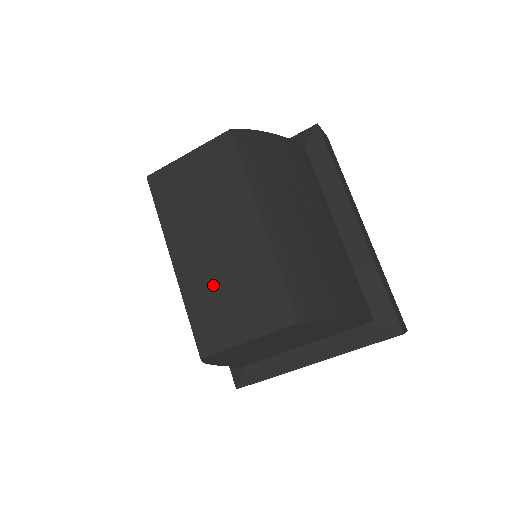
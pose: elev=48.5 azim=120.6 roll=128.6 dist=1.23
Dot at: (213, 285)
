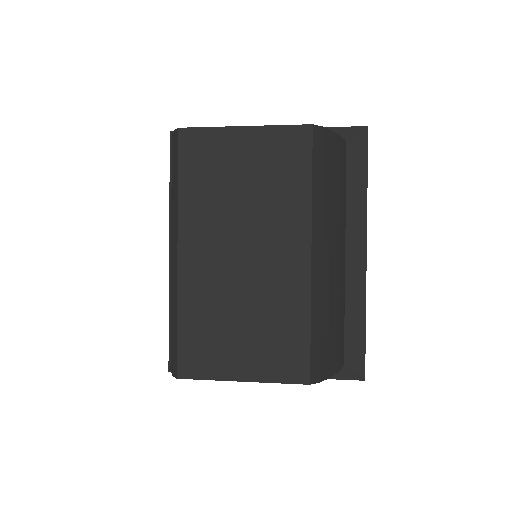
Dot at: (223, 302)
